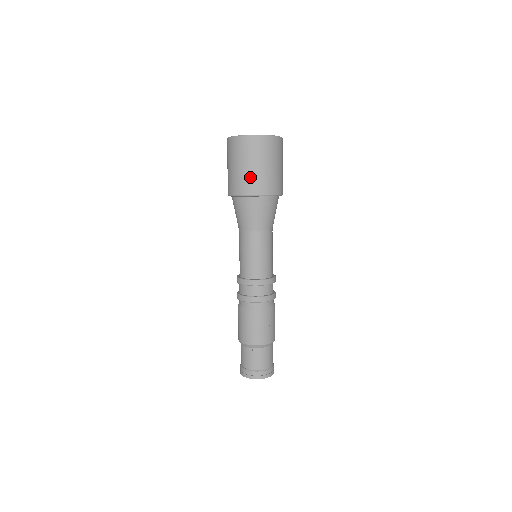
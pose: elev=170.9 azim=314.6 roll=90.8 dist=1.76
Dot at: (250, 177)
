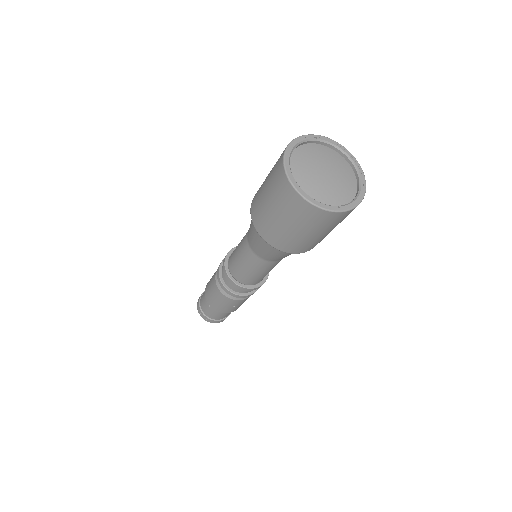
Dot at: (273, 227)
